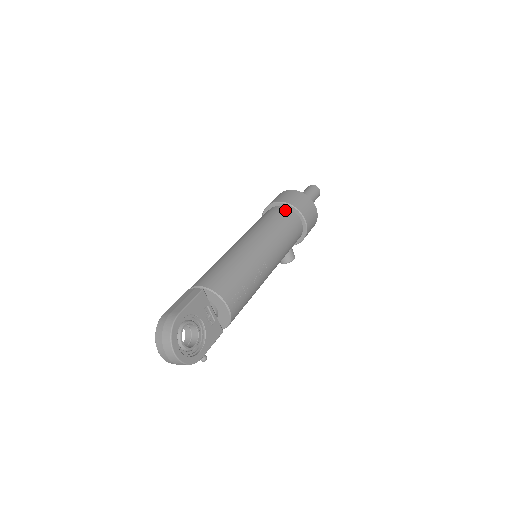
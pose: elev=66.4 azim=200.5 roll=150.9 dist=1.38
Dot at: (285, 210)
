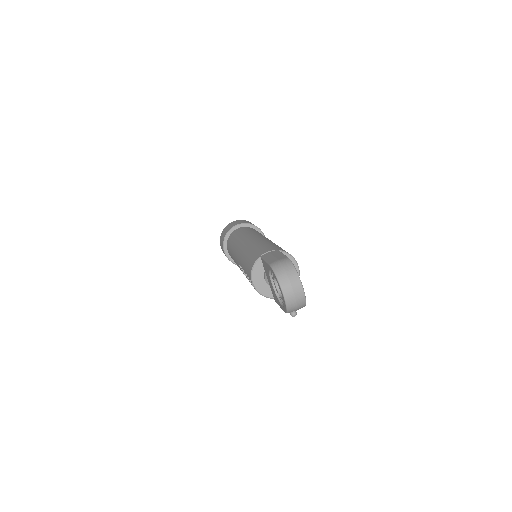
Dot at: (251, 228)
